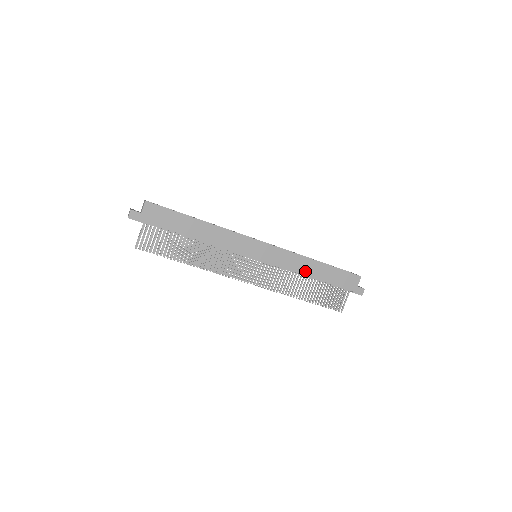
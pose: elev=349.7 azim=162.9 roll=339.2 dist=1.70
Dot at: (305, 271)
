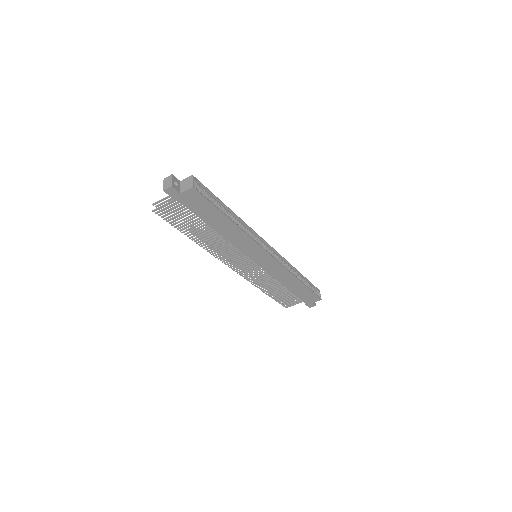
Dot at: (284, 282)
